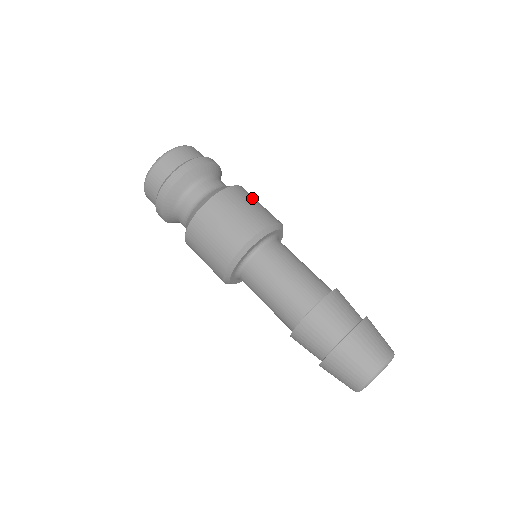
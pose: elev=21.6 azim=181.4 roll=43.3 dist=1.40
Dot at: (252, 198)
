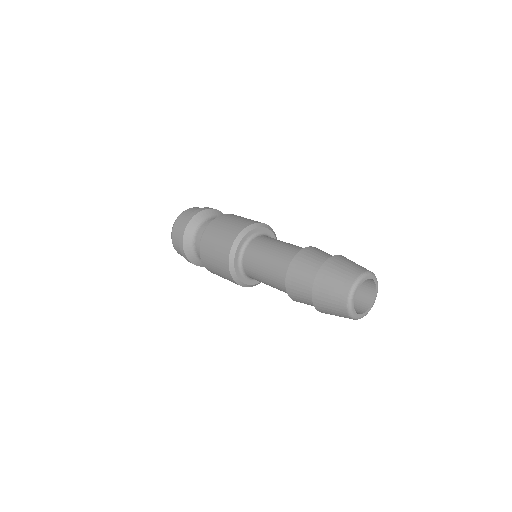
Dot at: (229, 219)
